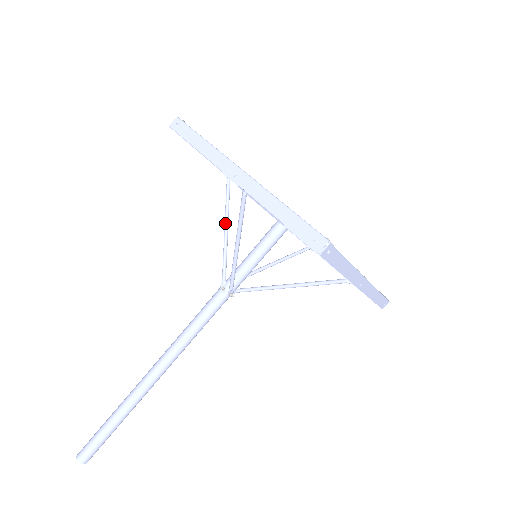
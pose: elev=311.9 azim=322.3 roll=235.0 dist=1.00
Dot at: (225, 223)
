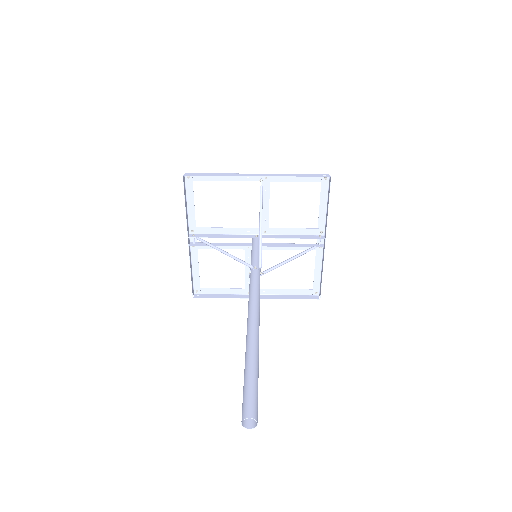
Dot at: (220, 249)
